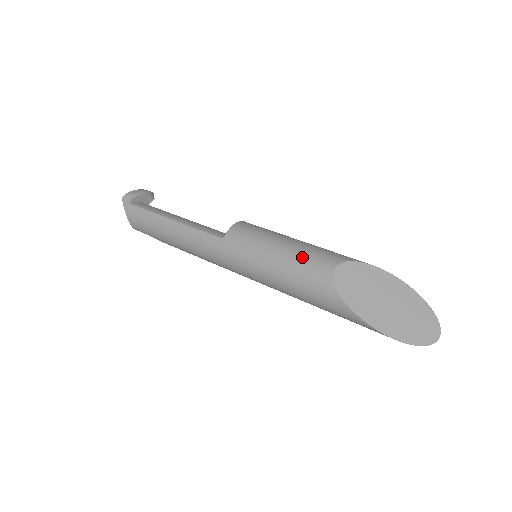
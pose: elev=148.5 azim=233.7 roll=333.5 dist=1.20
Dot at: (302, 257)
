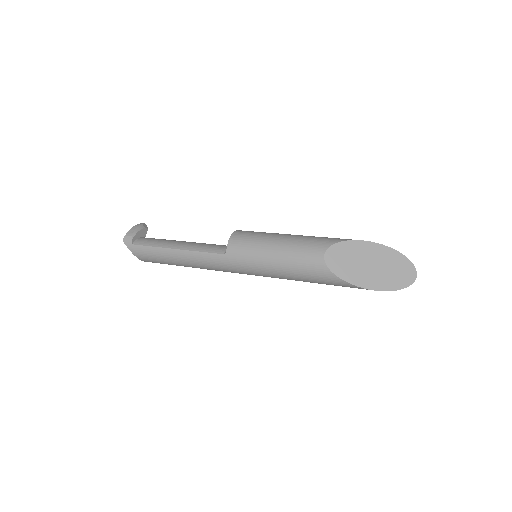
Dot at: (295, 253)
